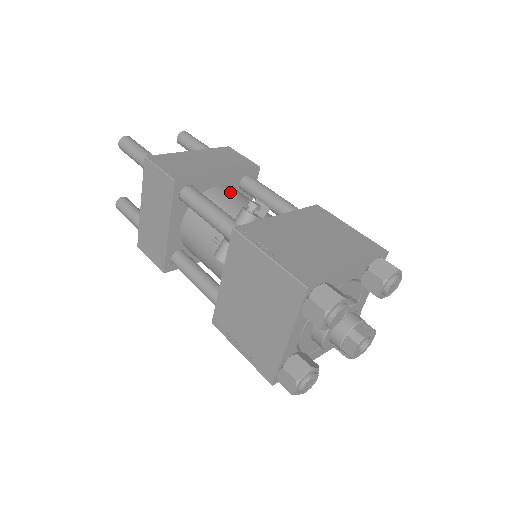
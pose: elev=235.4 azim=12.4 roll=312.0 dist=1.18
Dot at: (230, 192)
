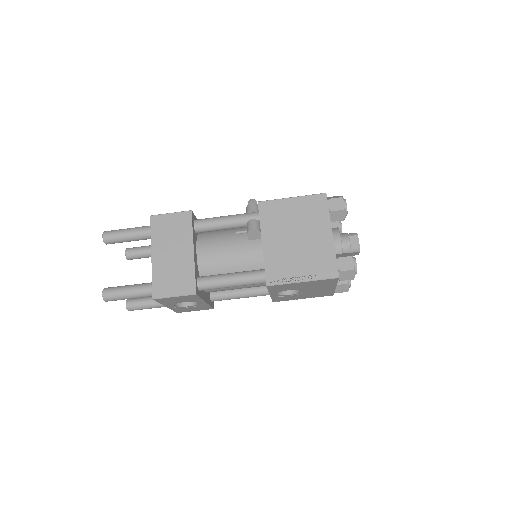
Dot at: occluded
